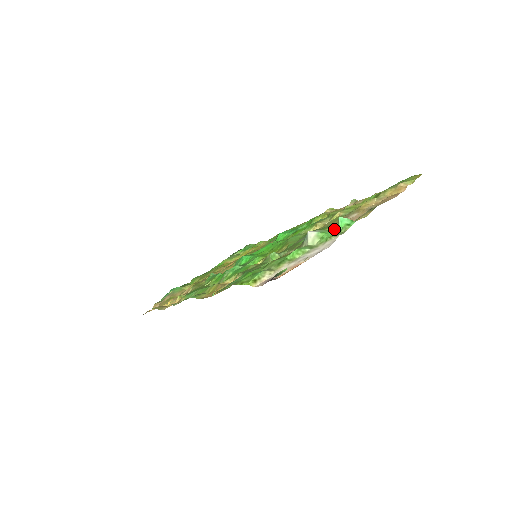
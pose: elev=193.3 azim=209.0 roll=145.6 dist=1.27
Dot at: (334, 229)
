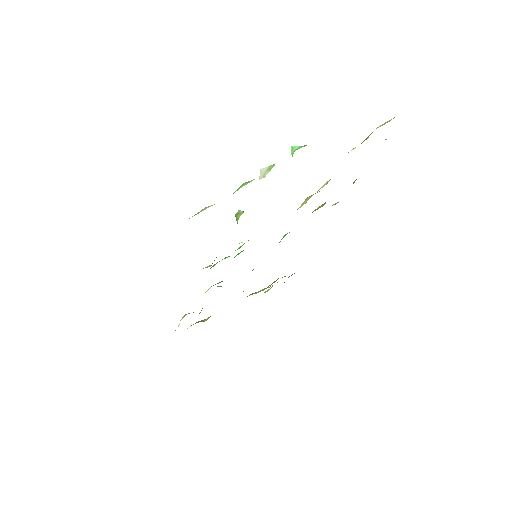
Dot at: occluded
